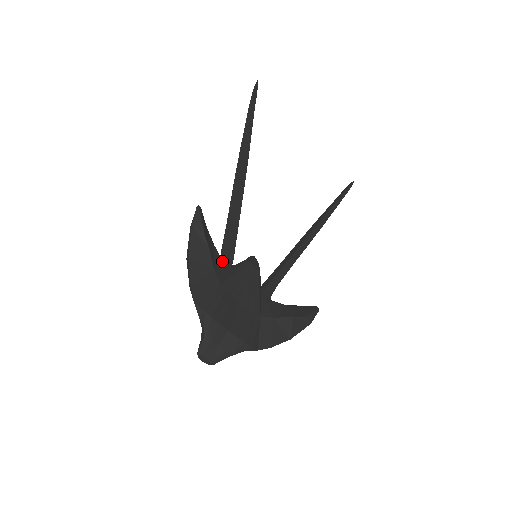
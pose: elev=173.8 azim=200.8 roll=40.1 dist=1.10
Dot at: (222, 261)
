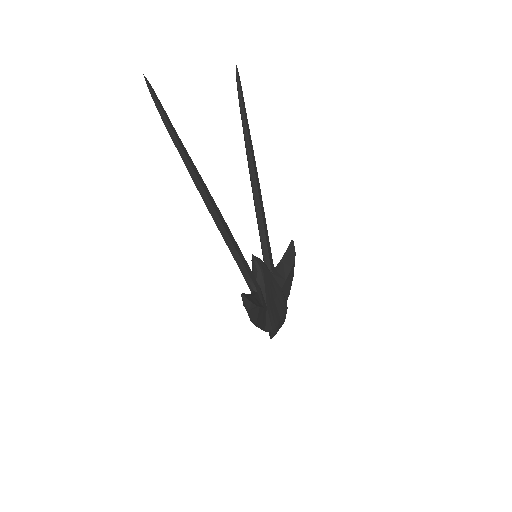
Dot at: (257, 294)
